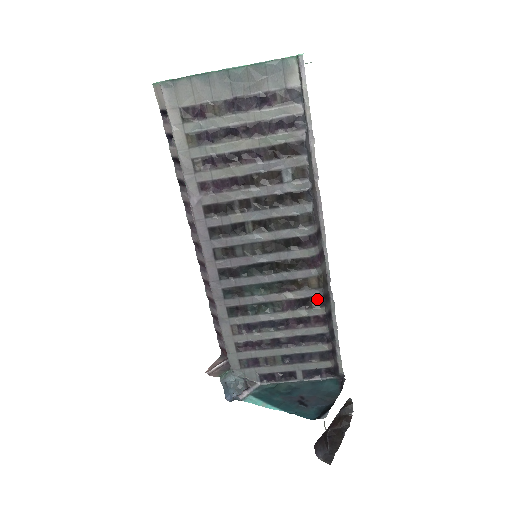
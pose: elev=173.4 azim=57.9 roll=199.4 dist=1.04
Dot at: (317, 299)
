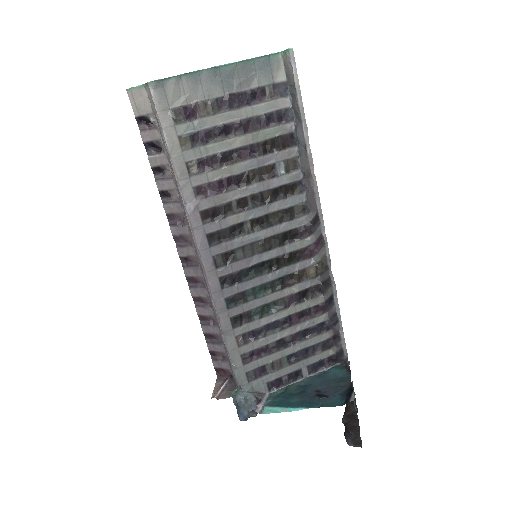
Dot at: (315, 288)
